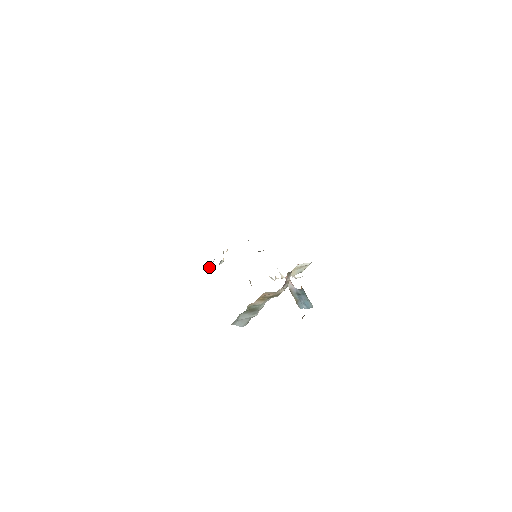
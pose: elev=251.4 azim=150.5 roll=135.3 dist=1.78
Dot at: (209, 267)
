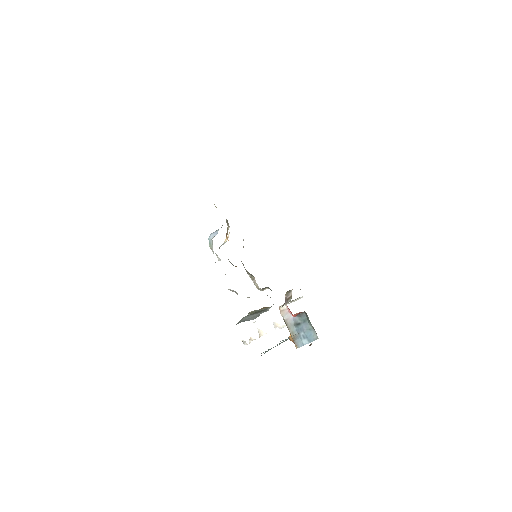
Dot at: (216, 233)
